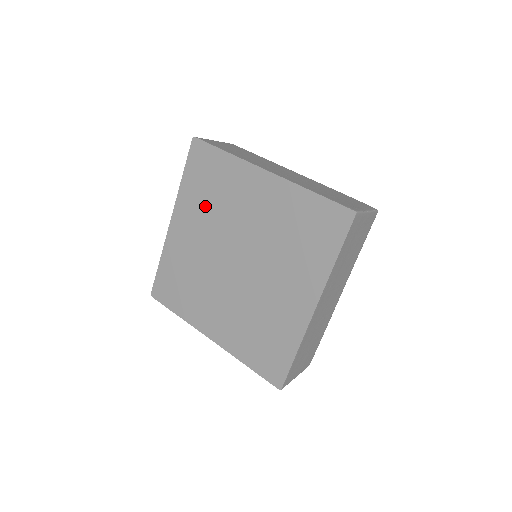
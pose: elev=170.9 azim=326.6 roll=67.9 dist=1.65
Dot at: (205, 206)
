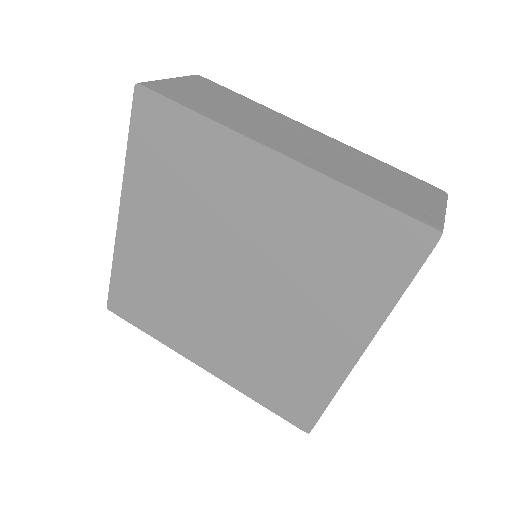
Dot at: (173, 199)
